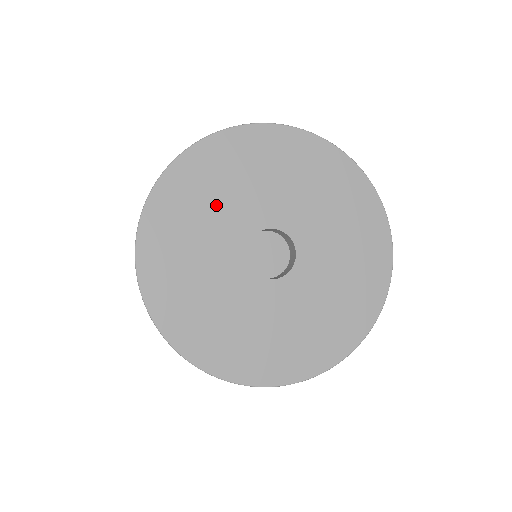
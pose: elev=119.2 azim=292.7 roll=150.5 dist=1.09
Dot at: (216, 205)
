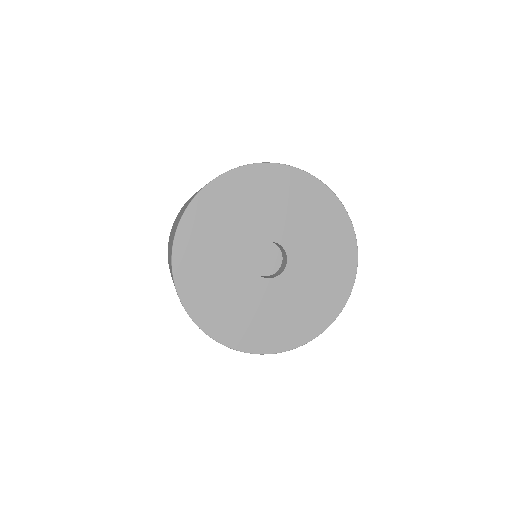
Dot at: (266, 206)
